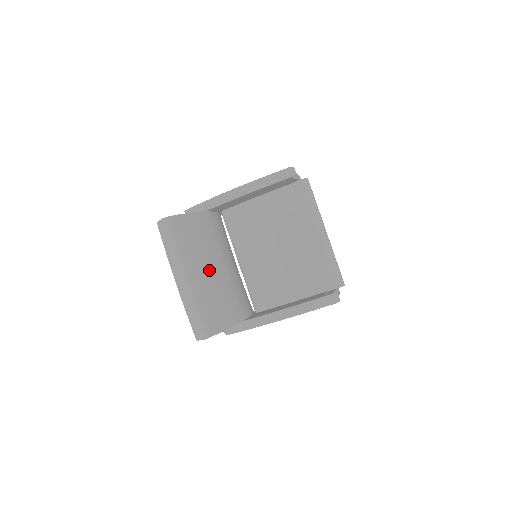
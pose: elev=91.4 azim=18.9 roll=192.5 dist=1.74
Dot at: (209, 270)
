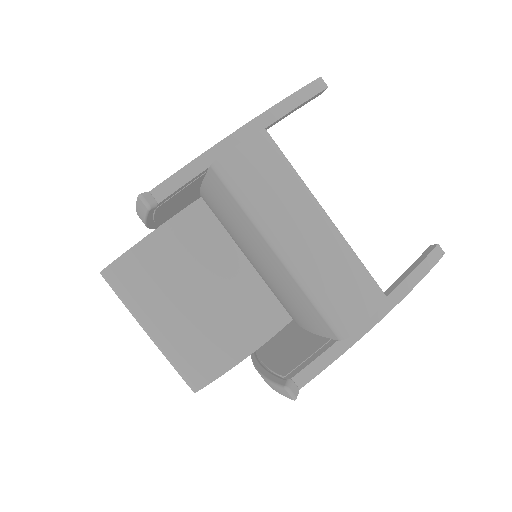
Dot at: (176, 312)
